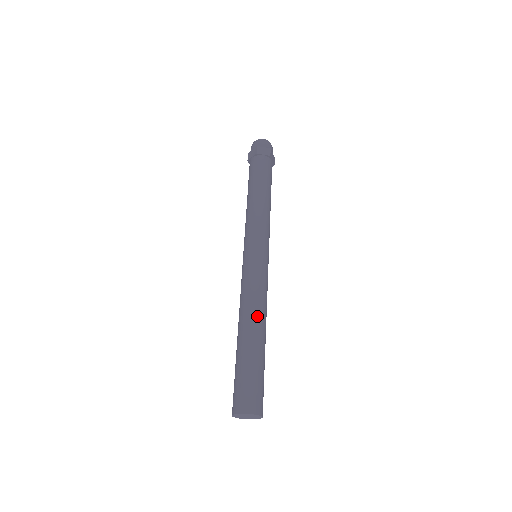
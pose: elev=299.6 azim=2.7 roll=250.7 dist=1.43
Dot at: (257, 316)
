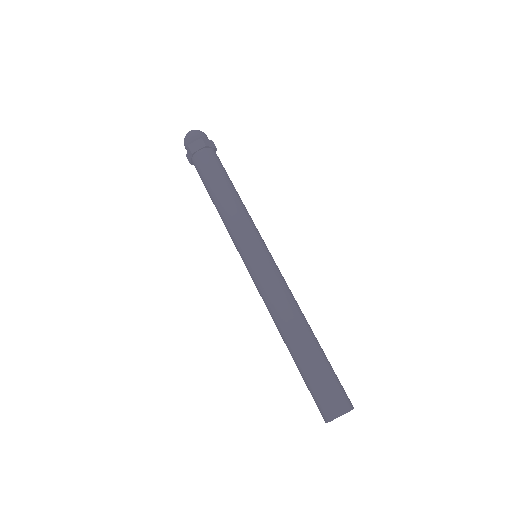
Dot at: (302, 315)
